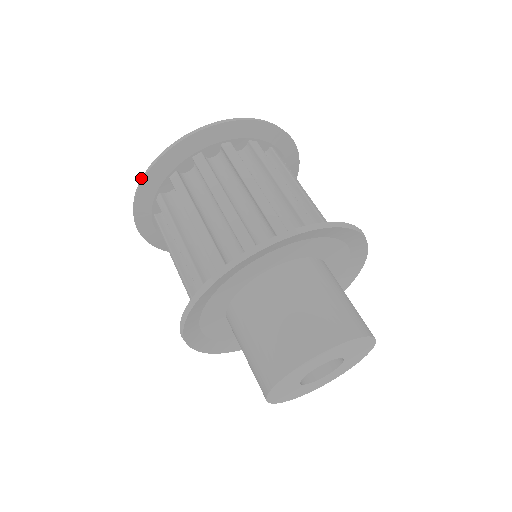
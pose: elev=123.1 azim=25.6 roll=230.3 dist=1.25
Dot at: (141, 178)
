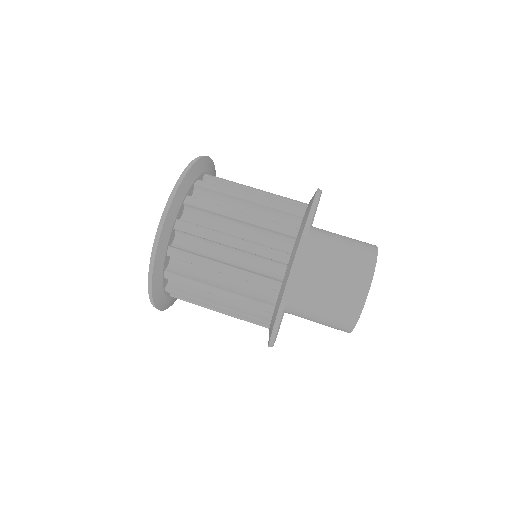
Dot at: (154, 239)
